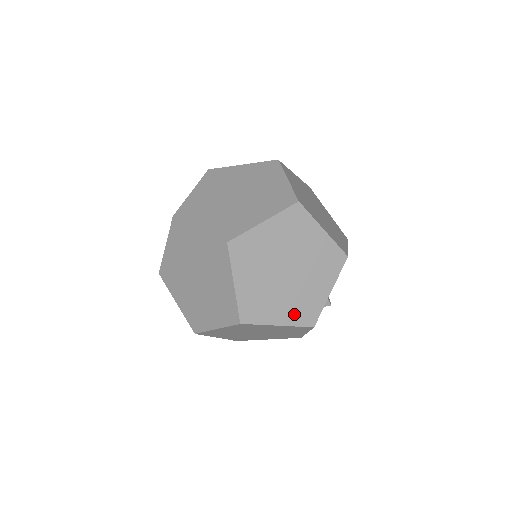
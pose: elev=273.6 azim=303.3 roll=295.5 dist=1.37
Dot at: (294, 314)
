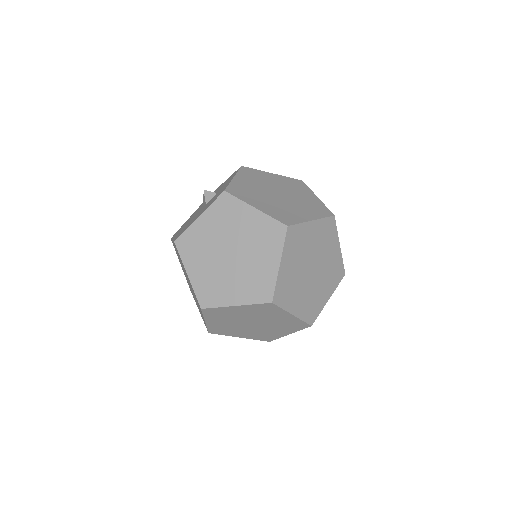
Dot at: (304, 309)
